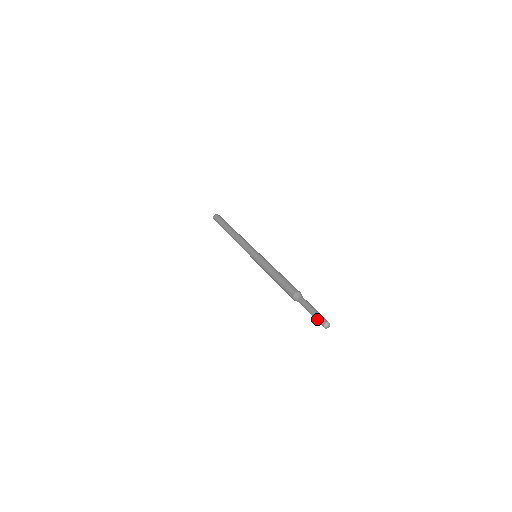
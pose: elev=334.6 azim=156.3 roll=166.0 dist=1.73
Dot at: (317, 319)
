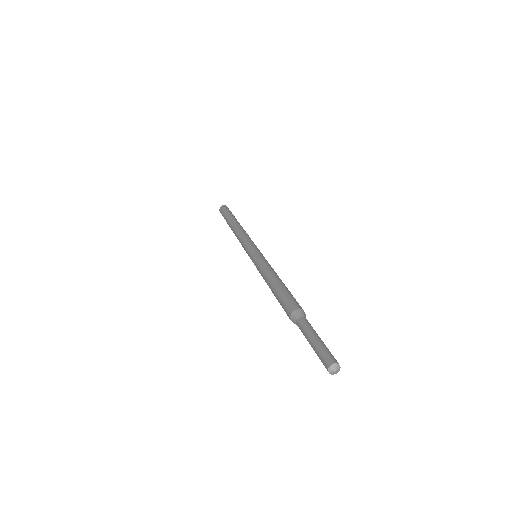
Dot at: occluded
